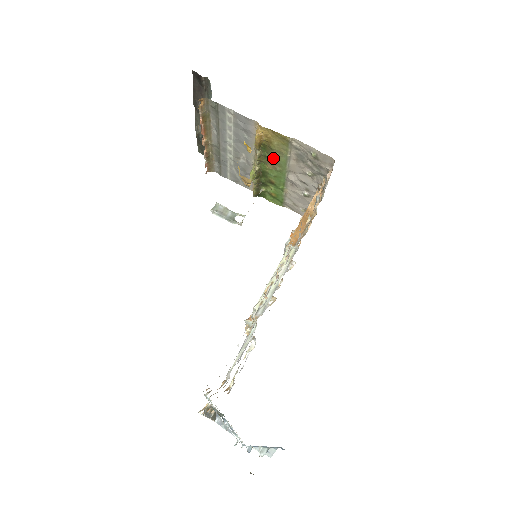
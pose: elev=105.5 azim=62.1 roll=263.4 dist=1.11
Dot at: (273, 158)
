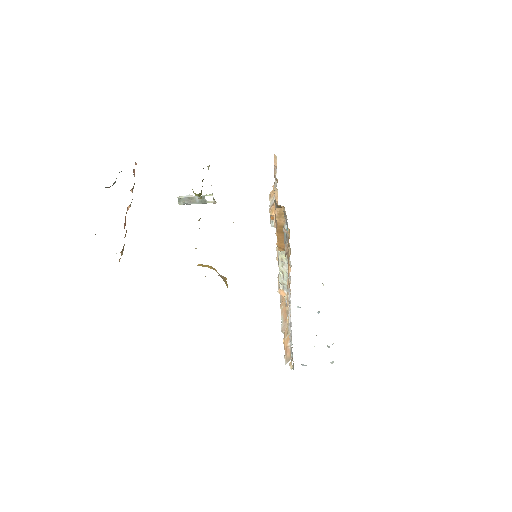
Dot at: occluded
